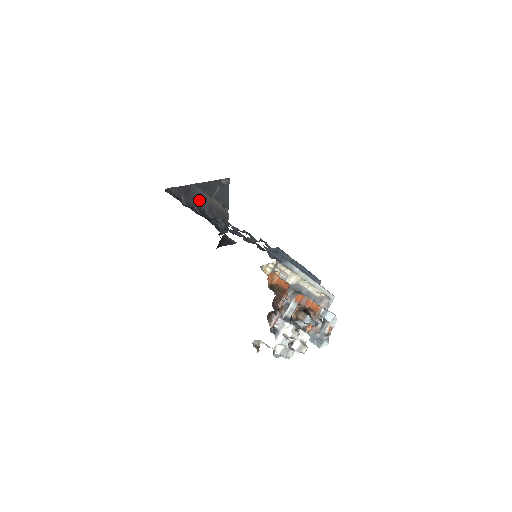
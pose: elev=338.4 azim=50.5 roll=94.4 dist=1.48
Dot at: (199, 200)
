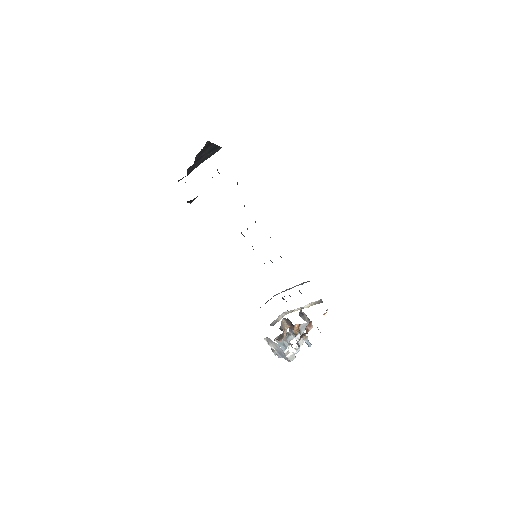
Dot at: (202, 155)
